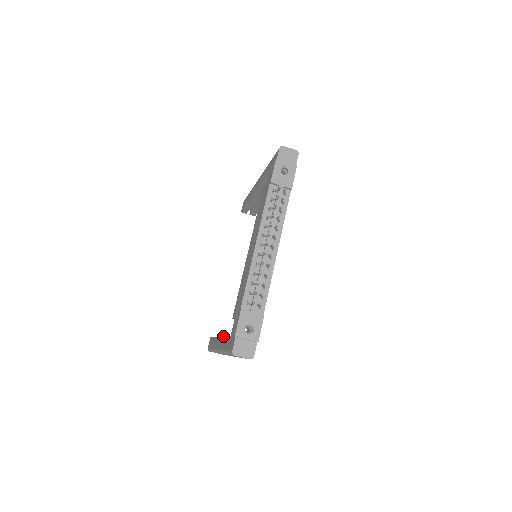
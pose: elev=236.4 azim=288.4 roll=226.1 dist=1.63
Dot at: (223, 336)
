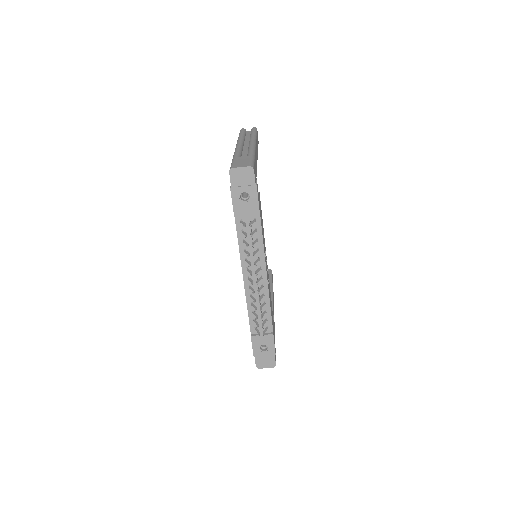
Dot at: occluded
